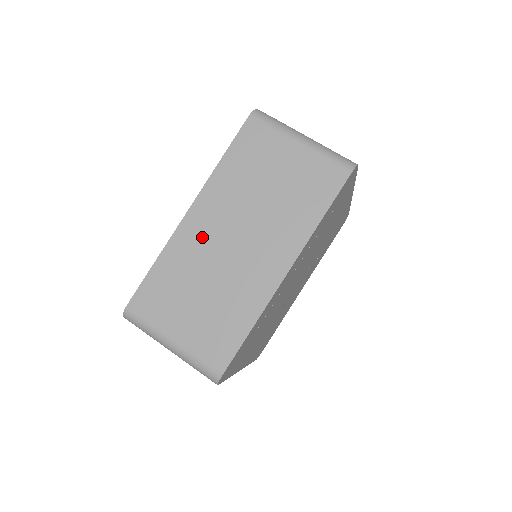
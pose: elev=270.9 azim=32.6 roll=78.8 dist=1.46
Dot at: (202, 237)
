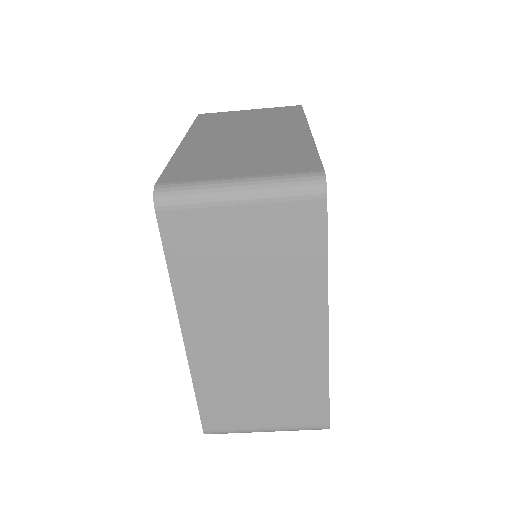
Dot at: (210, 142)
